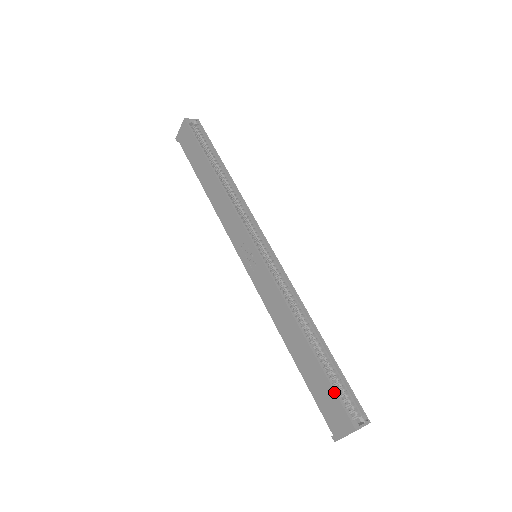
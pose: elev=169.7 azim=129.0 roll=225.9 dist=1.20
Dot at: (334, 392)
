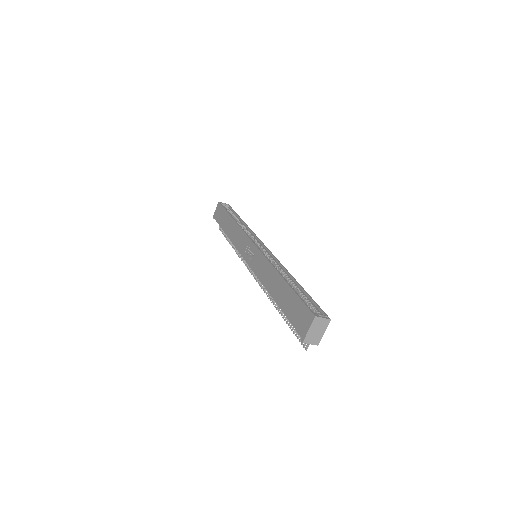
Dot at: (300, 299)
